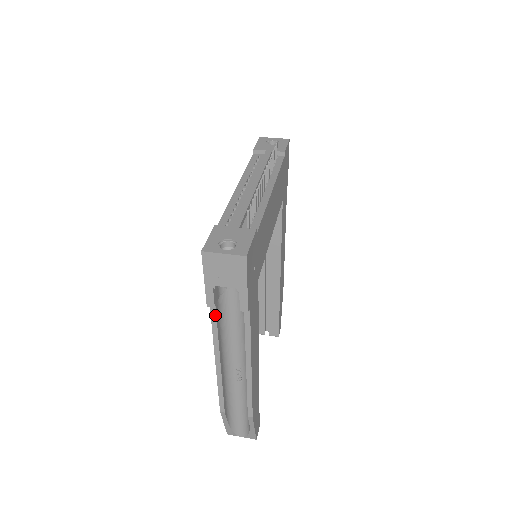
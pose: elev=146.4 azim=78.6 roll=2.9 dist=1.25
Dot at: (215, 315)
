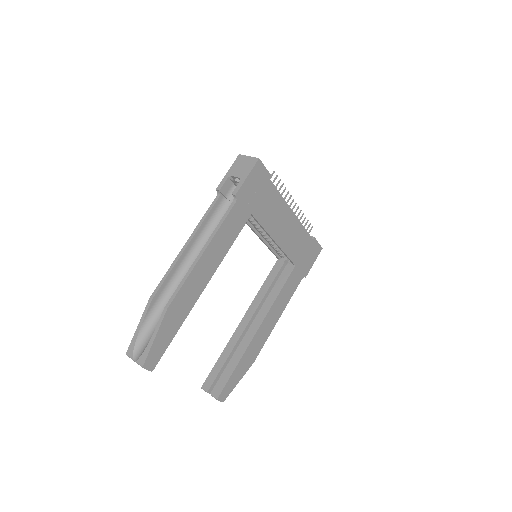
Dot at: (214, 203)
